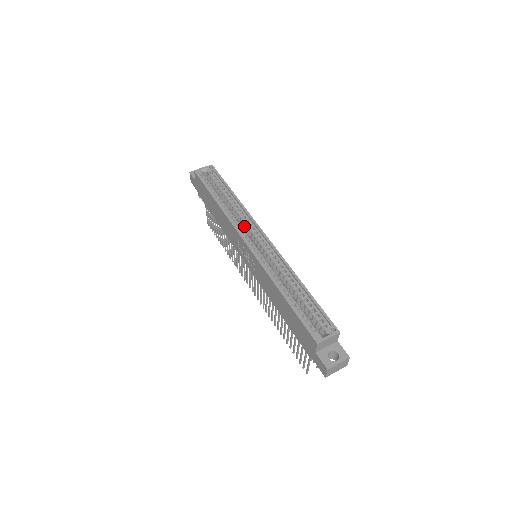
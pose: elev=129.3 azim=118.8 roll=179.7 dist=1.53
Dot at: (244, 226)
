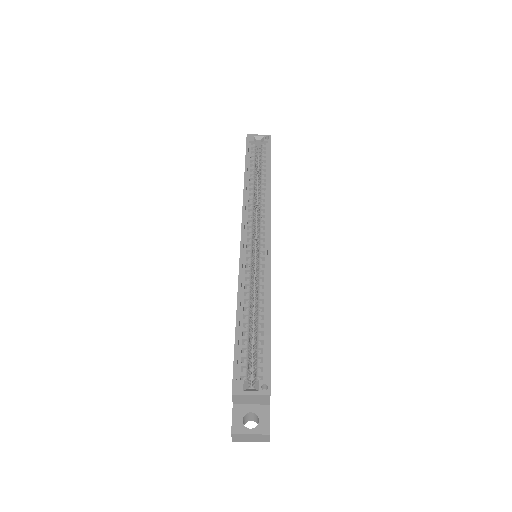
Dot at: (258, 215)
